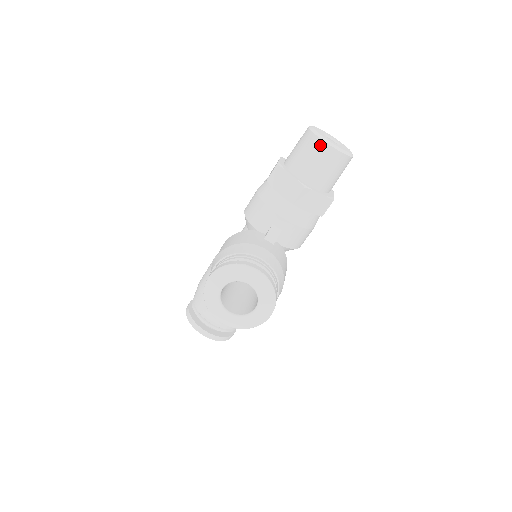
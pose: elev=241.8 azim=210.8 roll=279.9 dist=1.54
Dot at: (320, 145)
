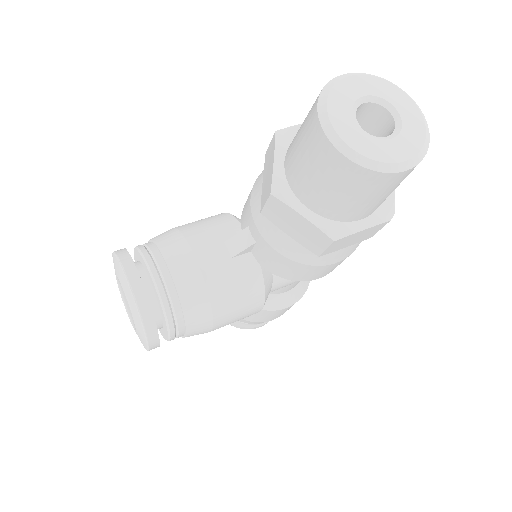
Dot at: (313, 123)
